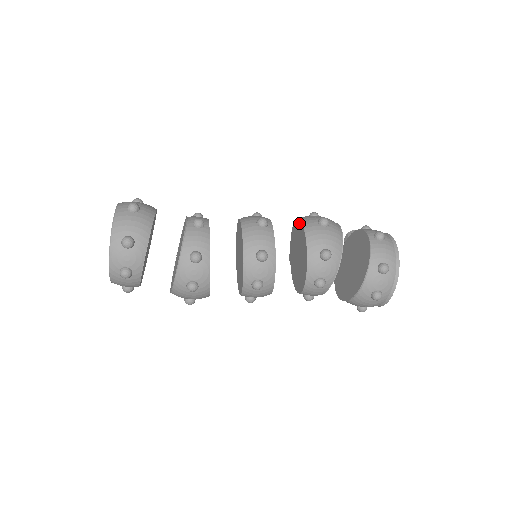
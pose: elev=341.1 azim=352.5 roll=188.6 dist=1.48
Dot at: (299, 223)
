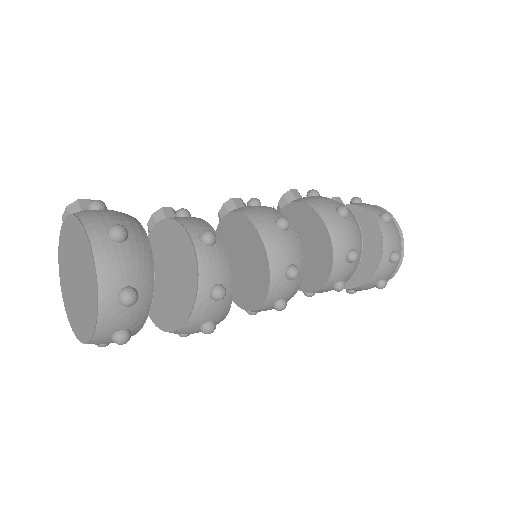
Dot at: (309, 211)
